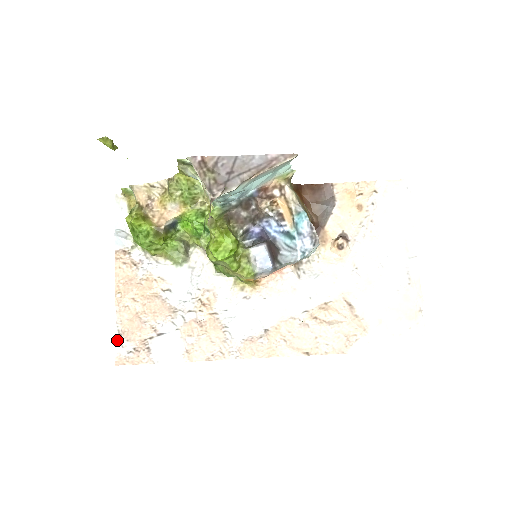
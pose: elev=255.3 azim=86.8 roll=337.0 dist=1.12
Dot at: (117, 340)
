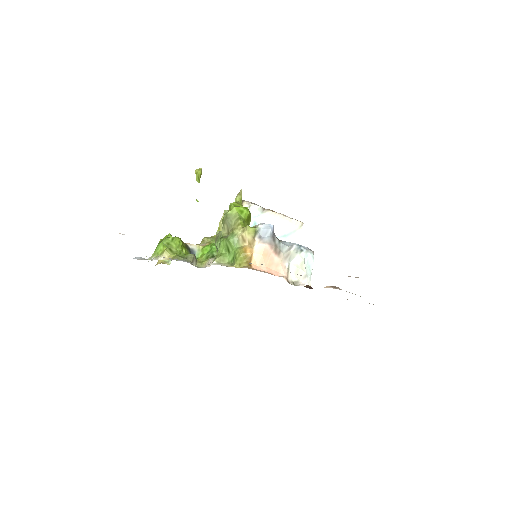
Dot at: occluded
